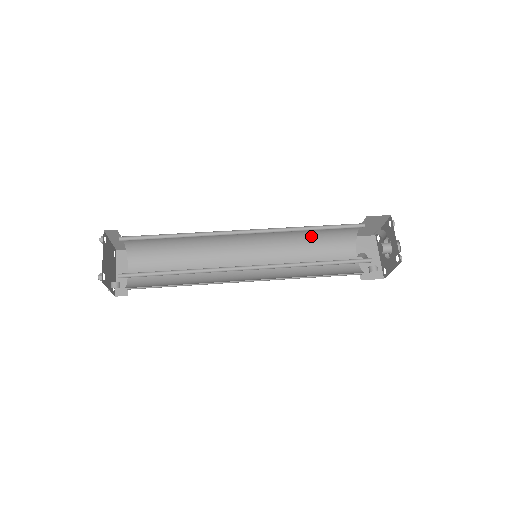
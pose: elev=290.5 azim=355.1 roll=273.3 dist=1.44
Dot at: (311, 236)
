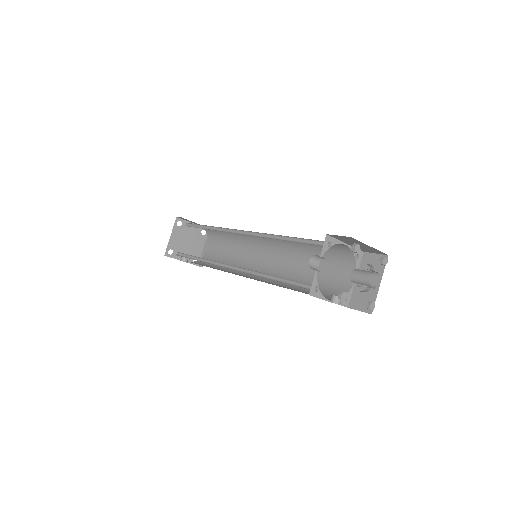
Dot at: (310, 244)
